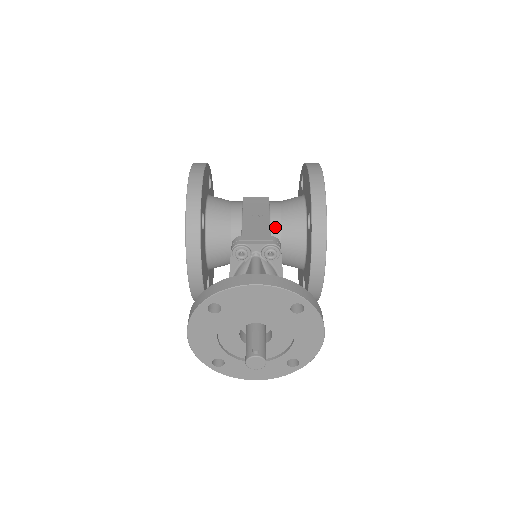
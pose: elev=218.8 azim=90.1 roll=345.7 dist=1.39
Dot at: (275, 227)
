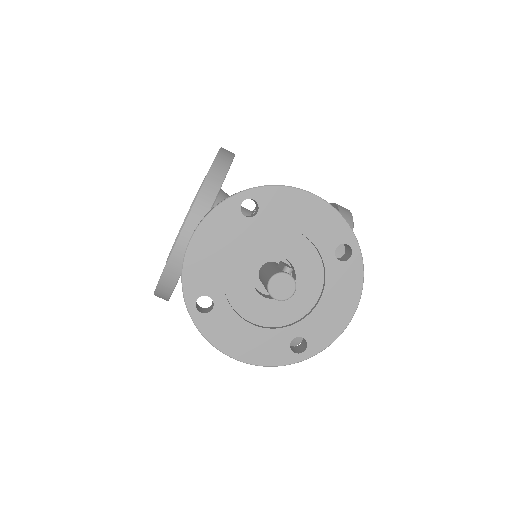
Dot at: occluded
